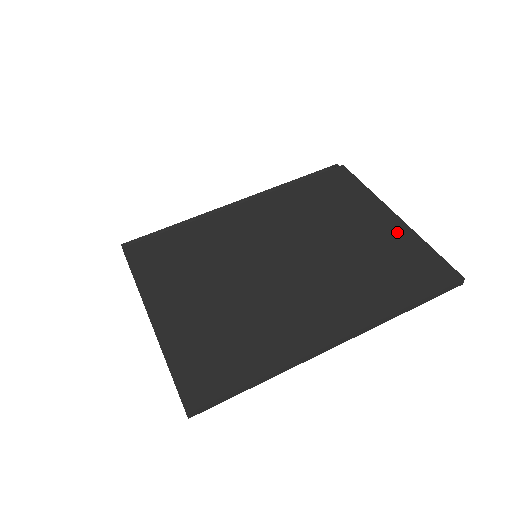
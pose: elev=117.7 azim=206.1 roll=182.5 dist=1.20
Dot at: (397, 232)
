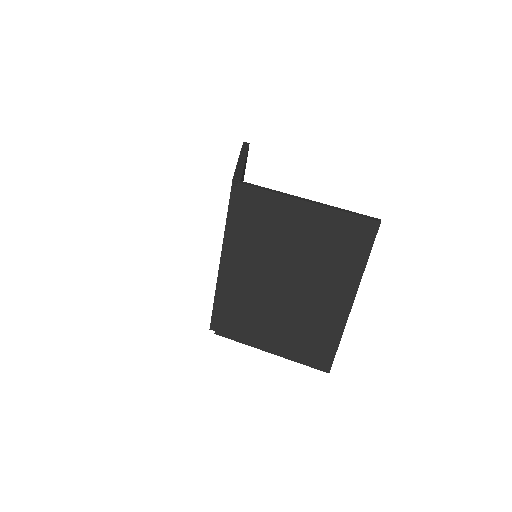
Dot at: (321, 217)
